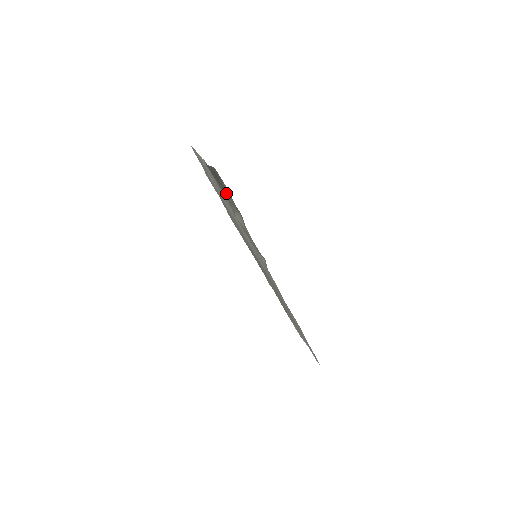
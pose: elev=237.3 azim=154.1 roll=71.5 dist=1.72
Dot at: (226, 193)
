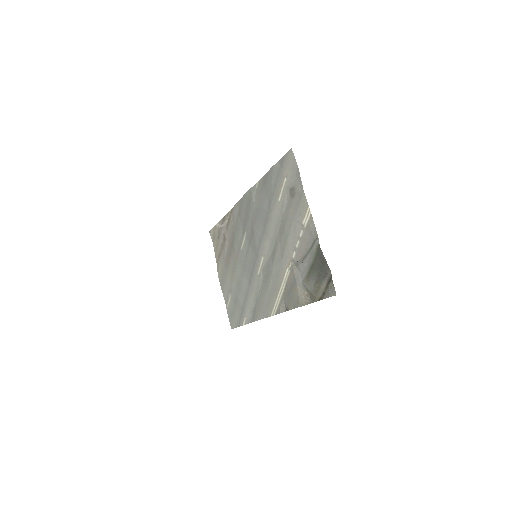
Dot at: (315, 280)
